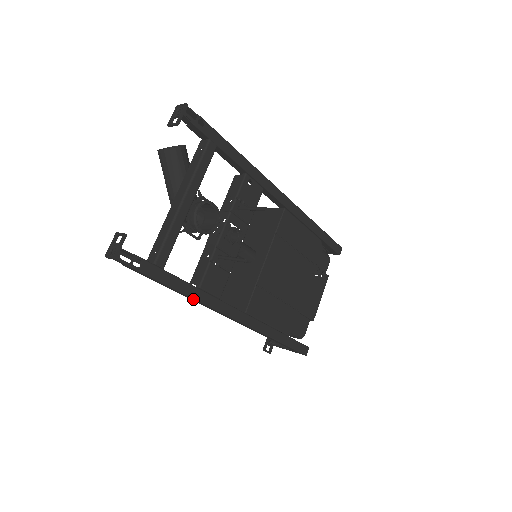
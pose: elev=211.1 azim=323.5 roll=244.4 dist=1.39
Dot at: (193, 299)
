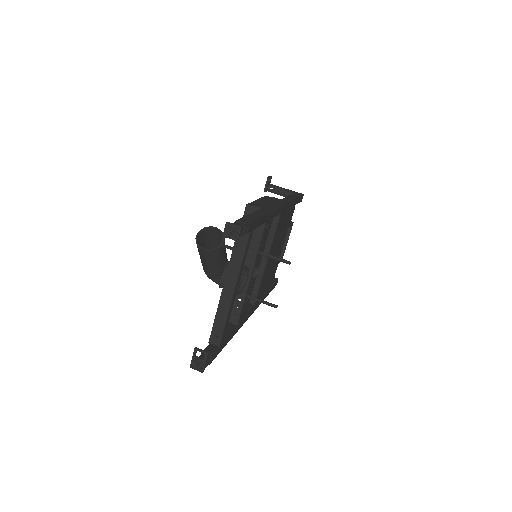
Dot at: occluded
